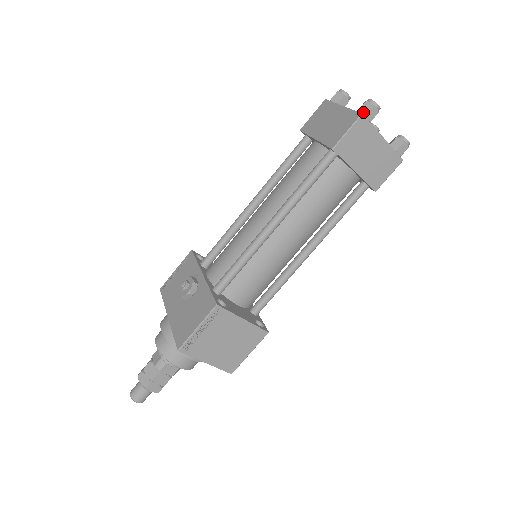
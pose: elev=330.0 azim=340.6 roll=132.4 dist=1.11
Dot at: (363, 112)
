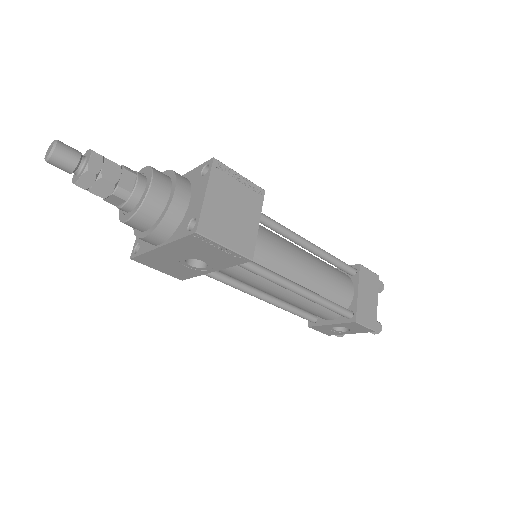
Dot at: (377, 279)
